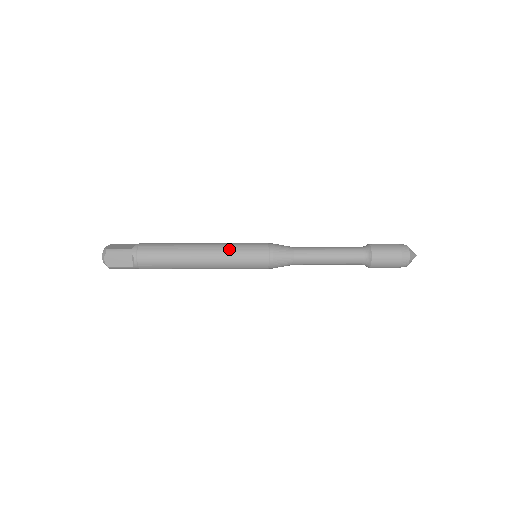
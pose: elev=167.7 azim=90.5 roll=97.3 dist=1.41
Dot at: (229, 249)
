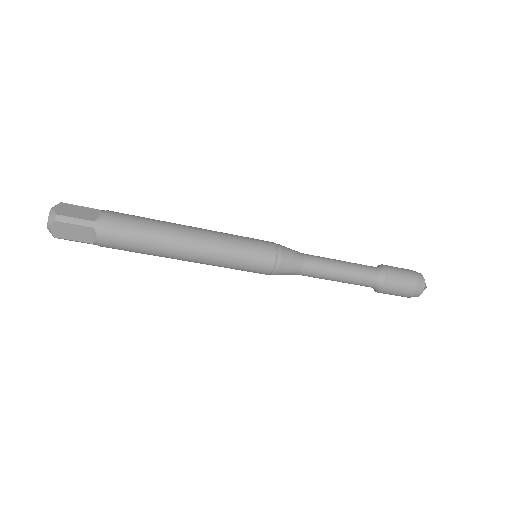
Dot at: (226, 233)
